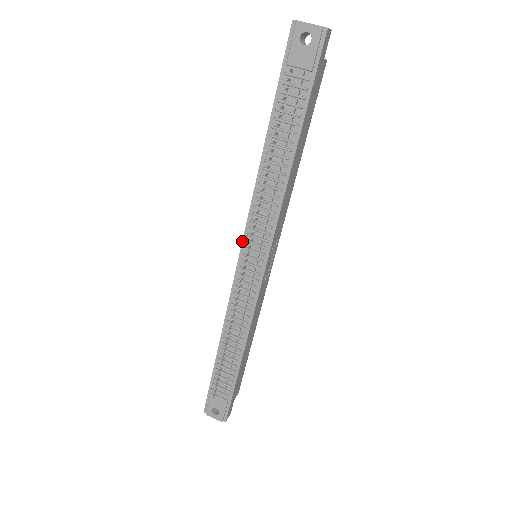
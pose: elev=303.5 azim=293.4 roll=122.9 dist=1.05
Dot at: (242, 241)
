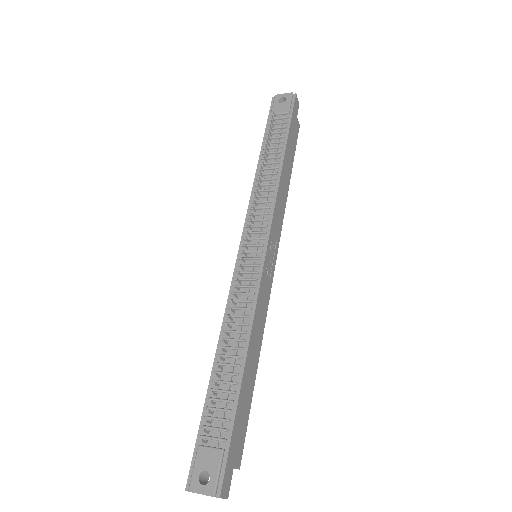
Dot at: (242, 235)
